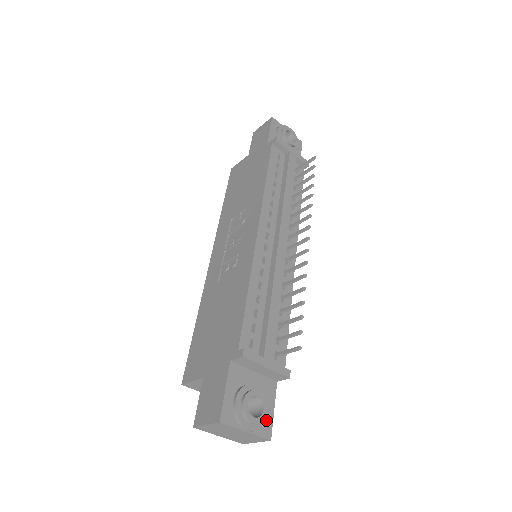
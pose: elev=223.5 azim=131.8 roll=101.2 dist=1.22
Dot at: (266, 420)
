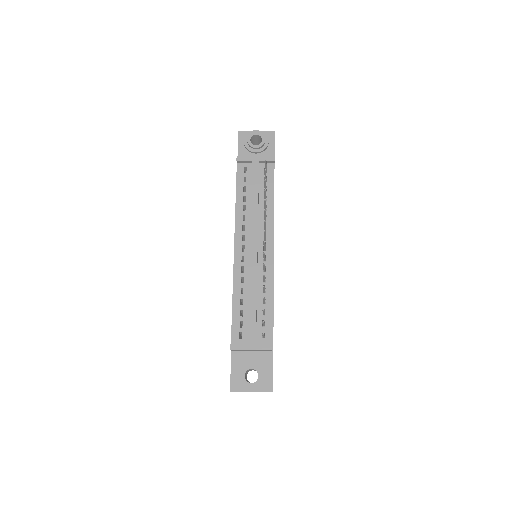
Dot at: (264, 381)
